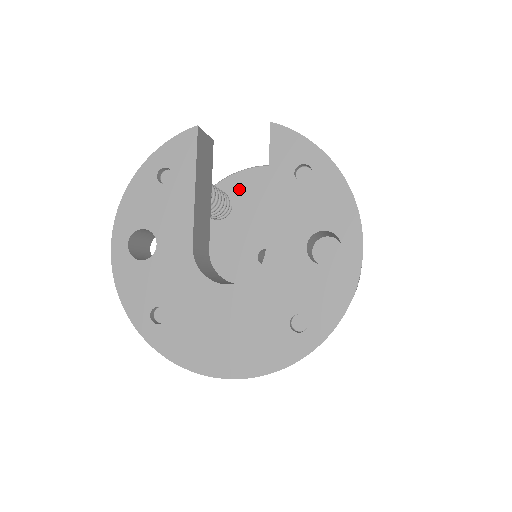
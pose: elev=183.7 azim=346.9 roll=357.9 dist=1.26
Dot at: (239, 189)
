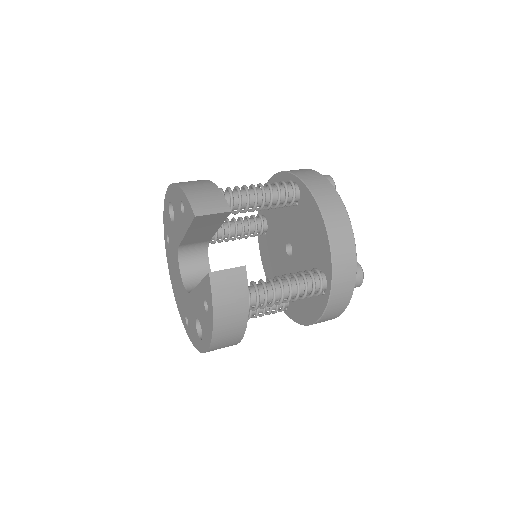
Dot at: (306, 204)
